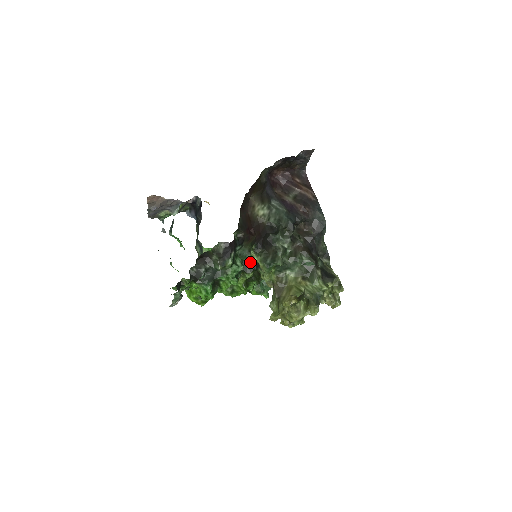
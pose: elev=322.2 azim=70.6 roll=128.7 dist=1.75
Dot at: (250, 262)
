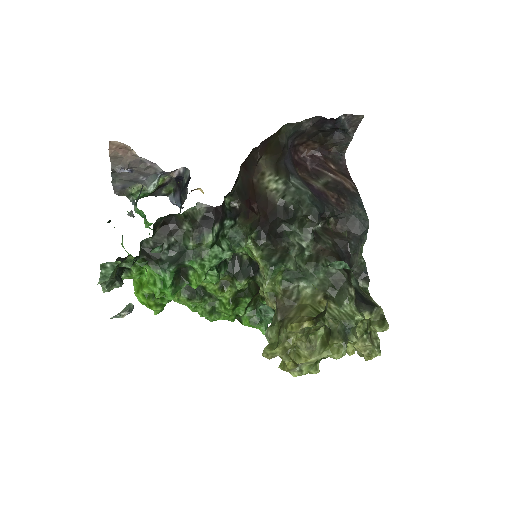
Dot at: (245, 264)
